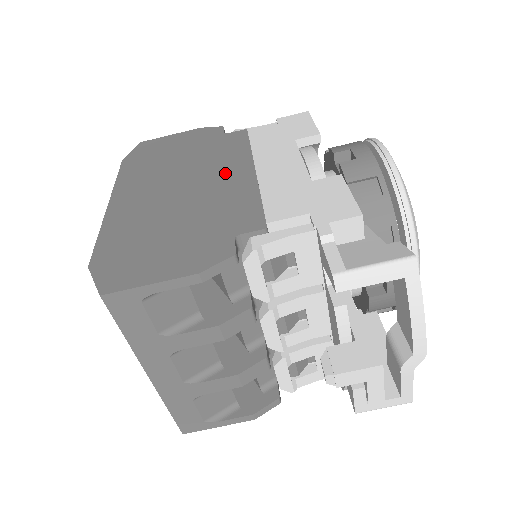
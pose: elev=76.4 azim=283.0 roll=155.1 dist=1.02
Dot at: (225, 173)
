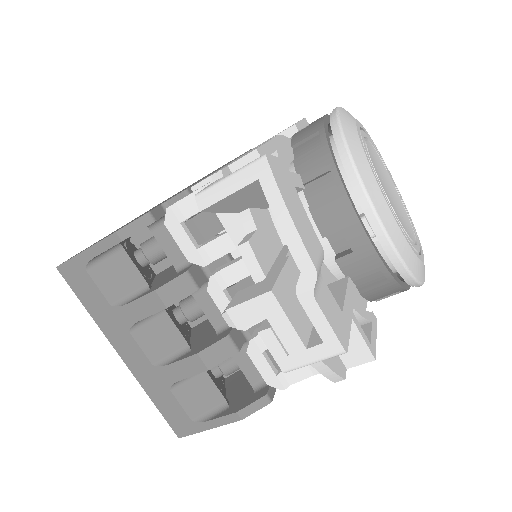
Dot at: occluded
